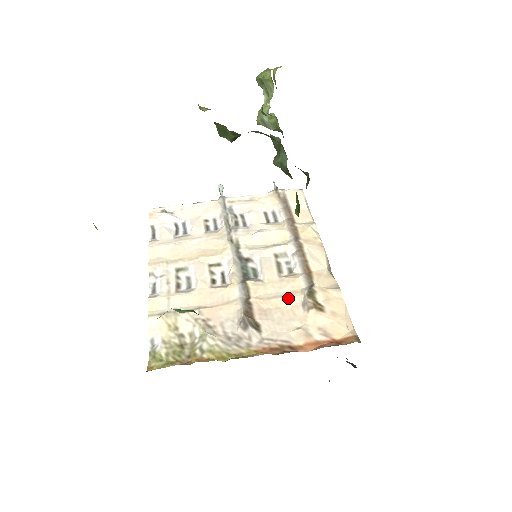
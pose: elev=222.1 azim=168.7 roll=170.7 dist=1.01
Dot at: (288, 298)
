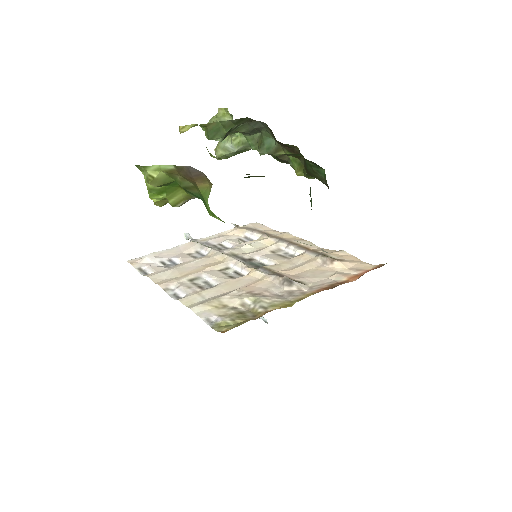
Dot at: (308, 264)
